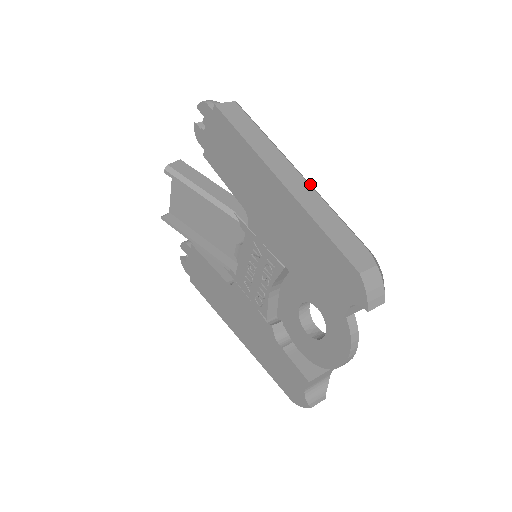
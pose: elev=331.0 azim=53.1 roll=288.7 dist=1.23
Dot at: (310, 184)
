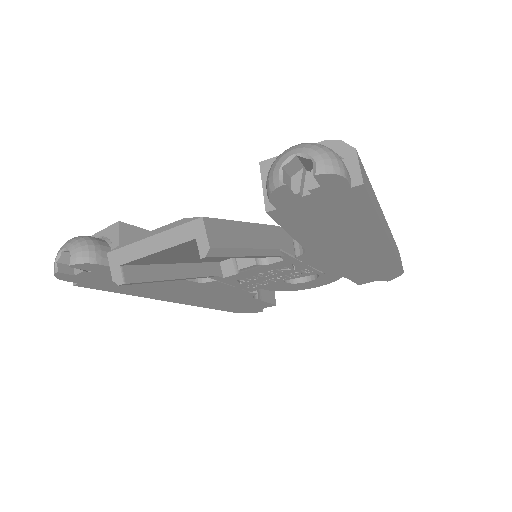
Dot at: occluded
